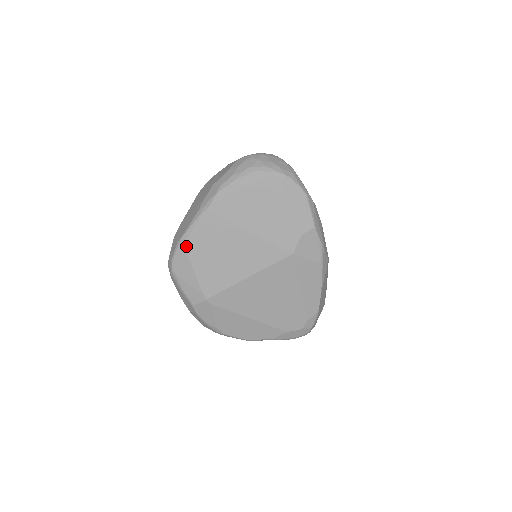
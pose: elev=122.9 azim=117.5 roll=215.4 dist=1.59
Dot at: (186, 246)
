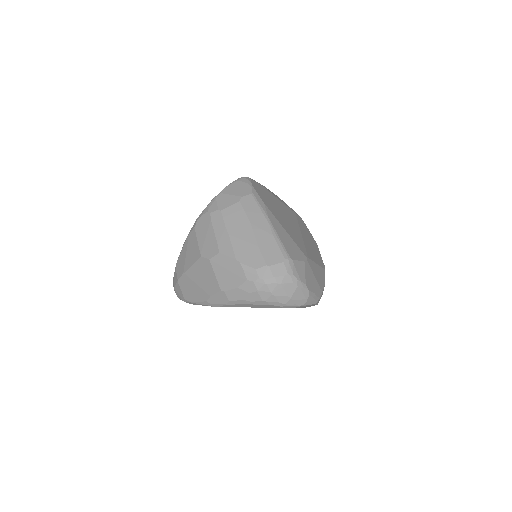
Dot at: (193, 304)
